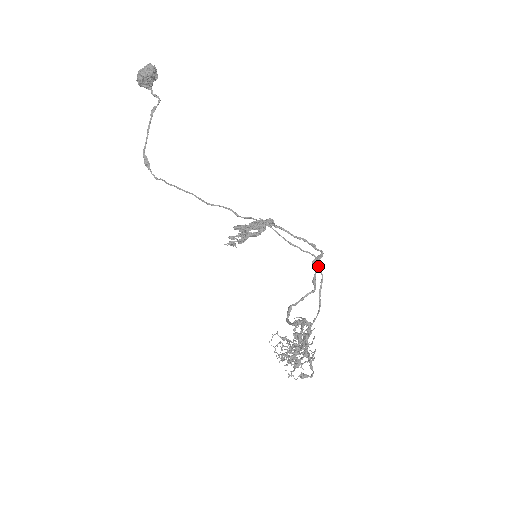
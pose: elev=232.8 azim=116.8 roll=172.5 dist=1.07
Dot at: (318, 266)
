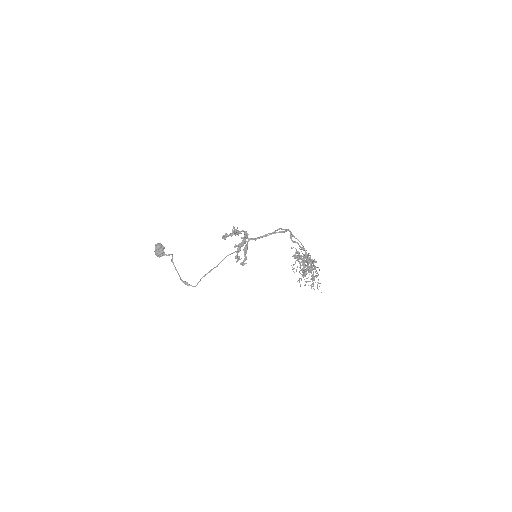
Dot at: occluded
